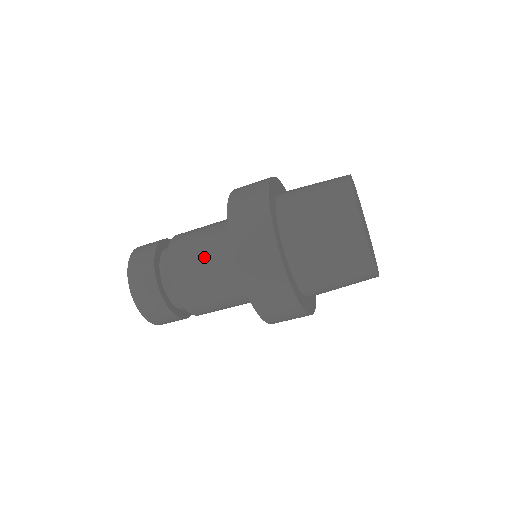
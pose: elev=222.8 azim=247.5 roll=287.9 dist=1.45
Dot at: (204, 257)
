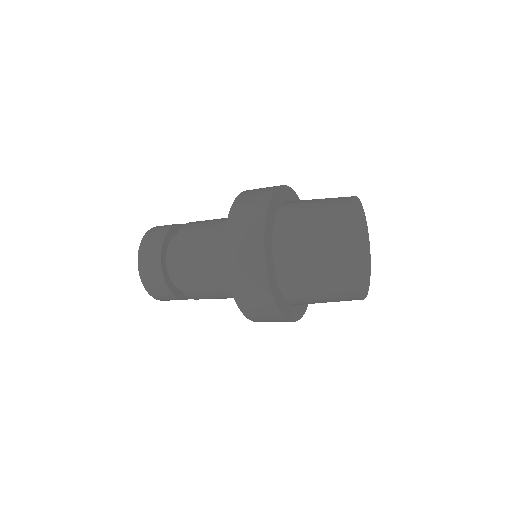
Dot at: (221, 297)
